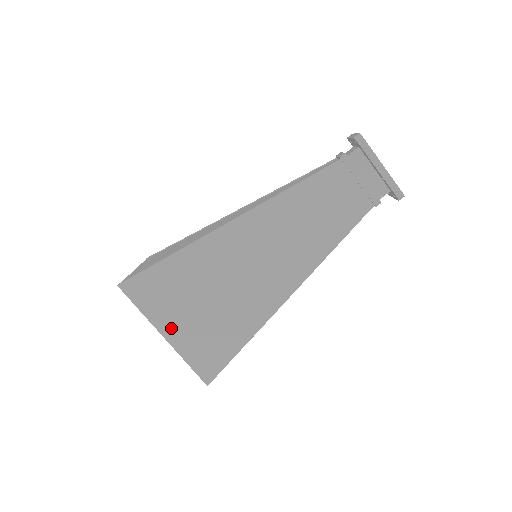
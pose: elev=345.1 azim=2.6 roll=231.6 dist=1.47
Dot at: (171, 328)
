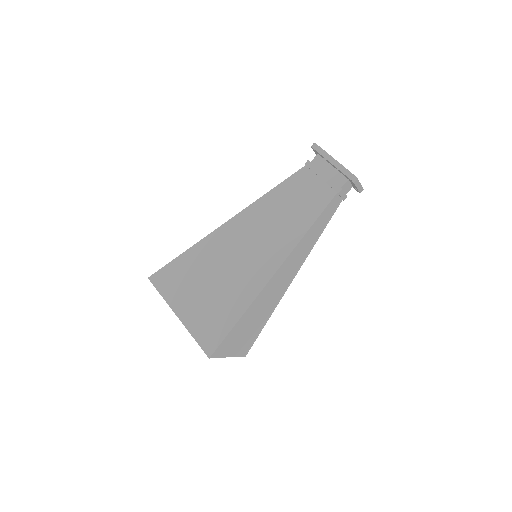
Dot at: (183, 308)
